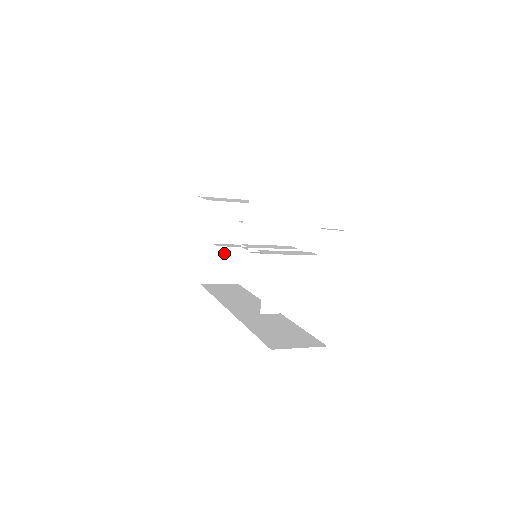
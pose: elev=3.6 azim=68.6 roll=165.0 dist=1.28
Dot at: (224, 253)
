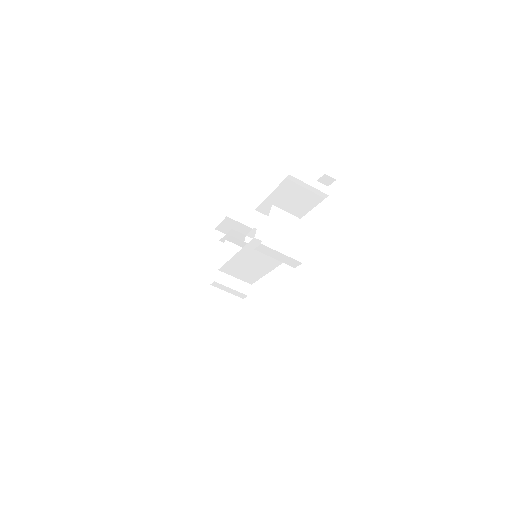
Dot at: occluded
